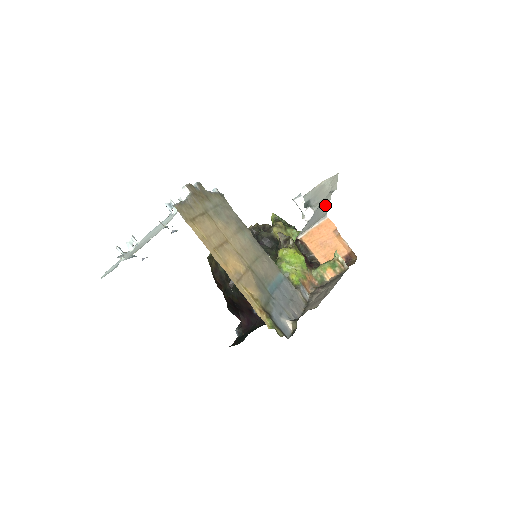
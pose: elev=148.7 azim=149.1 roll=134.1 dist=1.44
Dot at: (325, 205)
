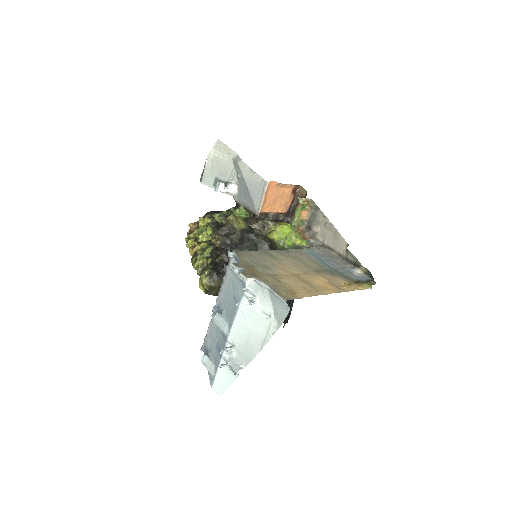
Dot at: (251, 174)
